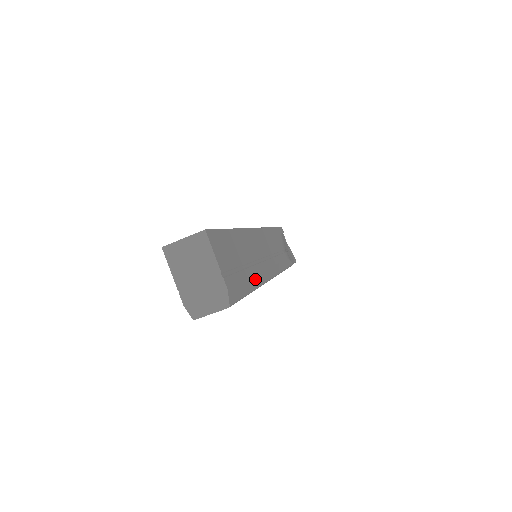
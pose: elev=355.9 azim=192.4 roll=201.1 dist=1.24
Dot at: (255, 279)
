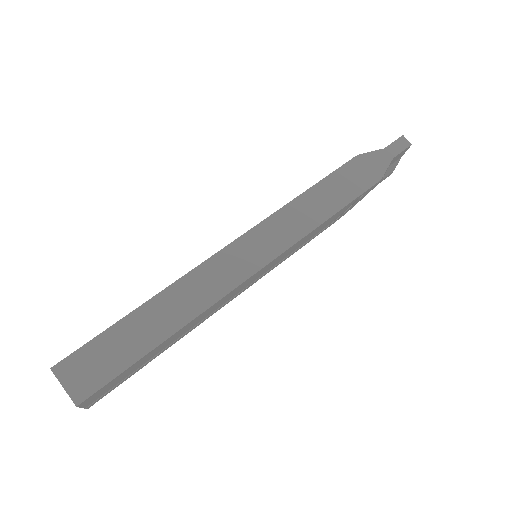
Dot at: (174, 343)
